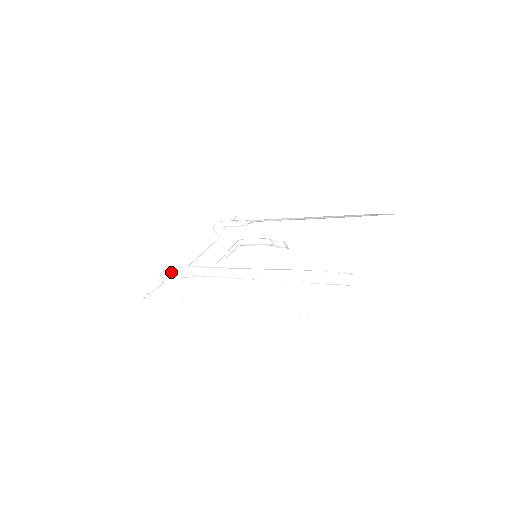
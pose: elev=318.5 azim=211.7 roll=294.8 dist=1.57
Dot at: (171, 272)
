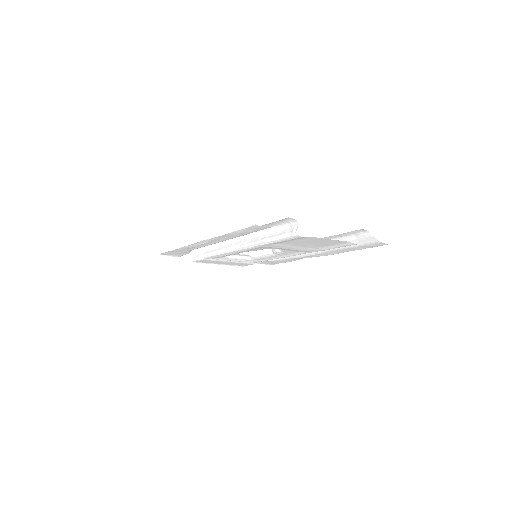
Dot at: (191, 256)
